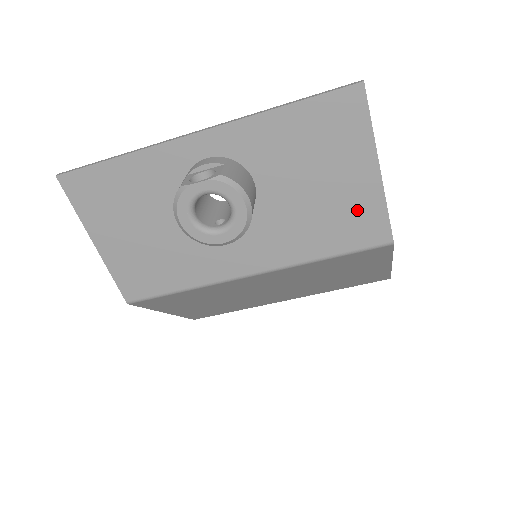
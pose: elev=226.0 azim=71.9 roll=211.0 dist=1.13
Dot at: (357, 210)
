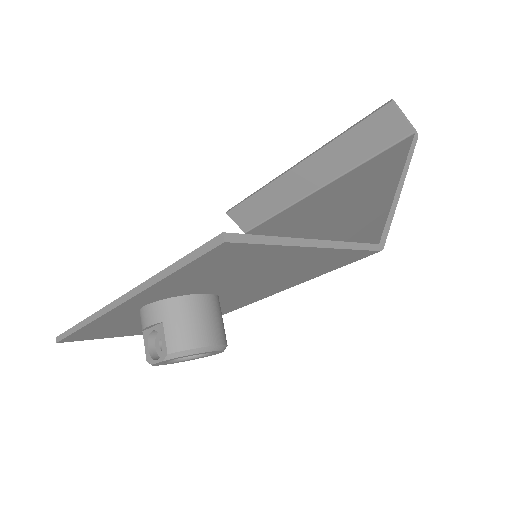
Dot at: (320, 261)
